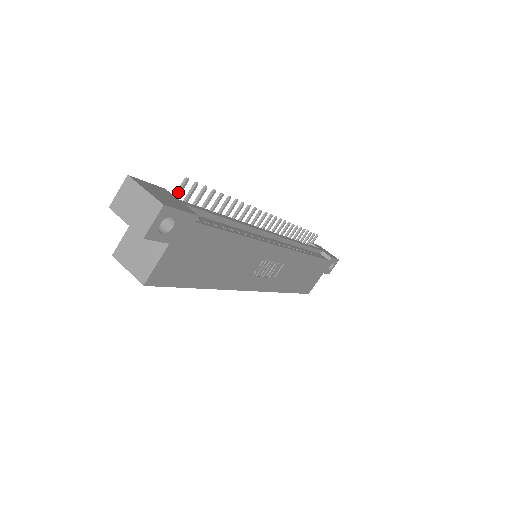
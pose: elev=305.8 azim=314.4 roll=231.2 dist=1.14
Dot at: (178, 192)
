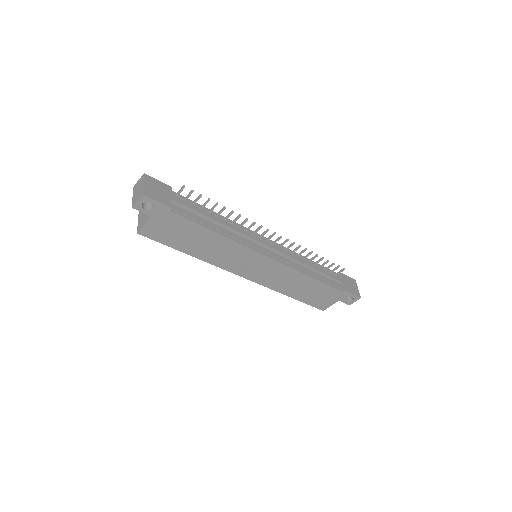
Dot at: (178, 192)
